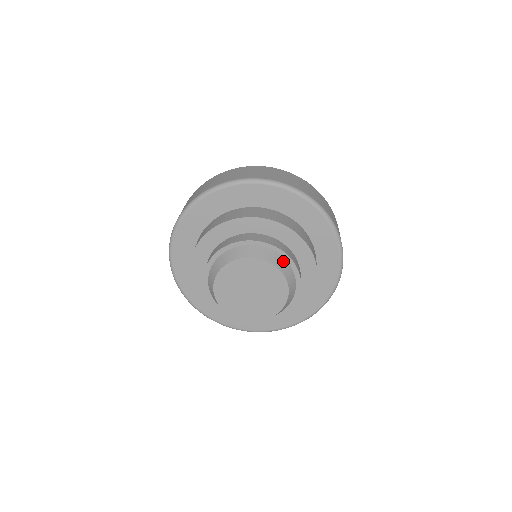
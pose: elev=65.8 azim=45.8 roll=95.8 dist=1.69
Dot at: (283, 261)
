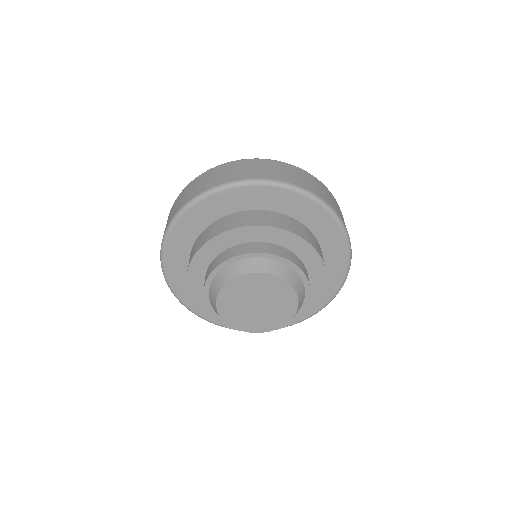
Dot at: (303, 296)
